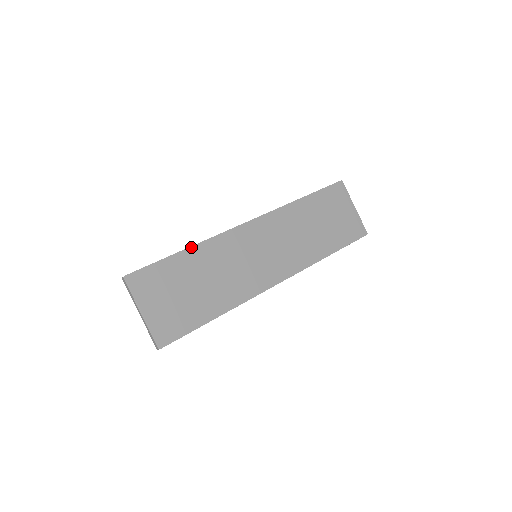
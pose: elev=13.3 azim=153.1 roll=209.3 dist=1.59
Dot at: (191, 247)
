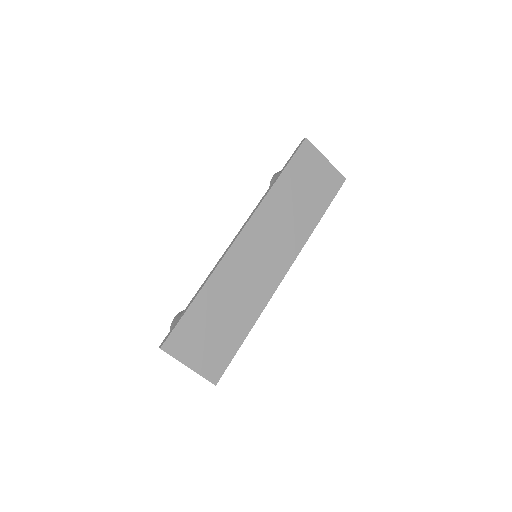
Dot at: (202, 289)
